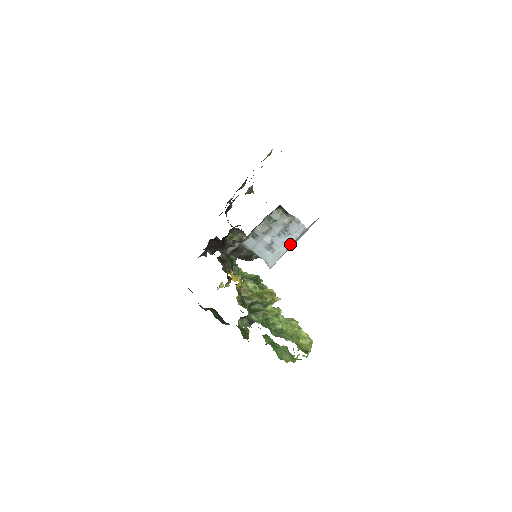
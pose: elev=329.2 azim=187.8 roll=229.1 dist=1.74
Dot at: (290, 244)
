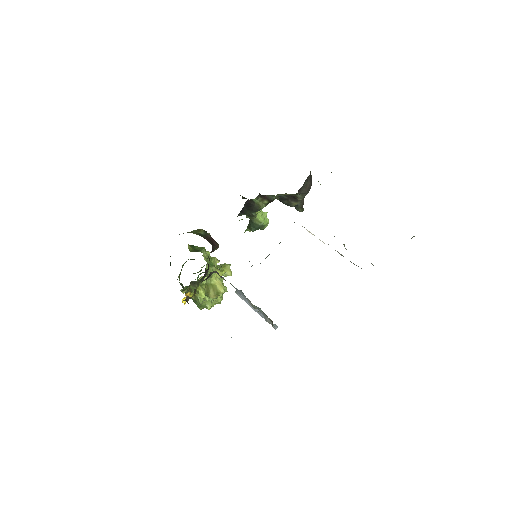
Dot at: (259, 314)
